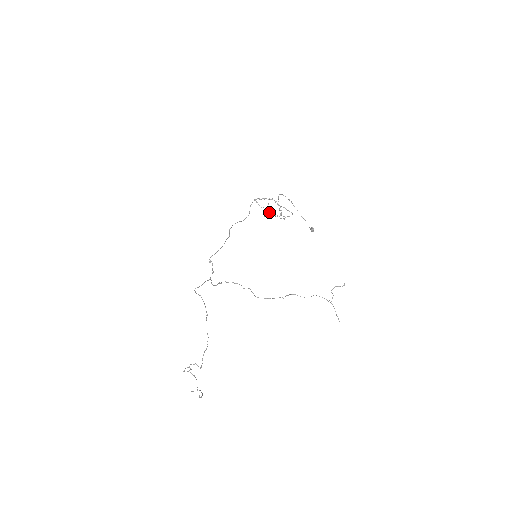
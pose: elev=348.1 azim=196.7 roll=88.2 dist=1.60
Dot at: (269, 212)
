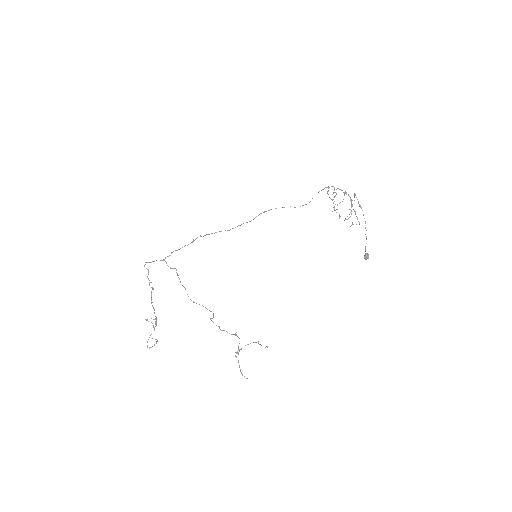
Dot at: (334, 209)
